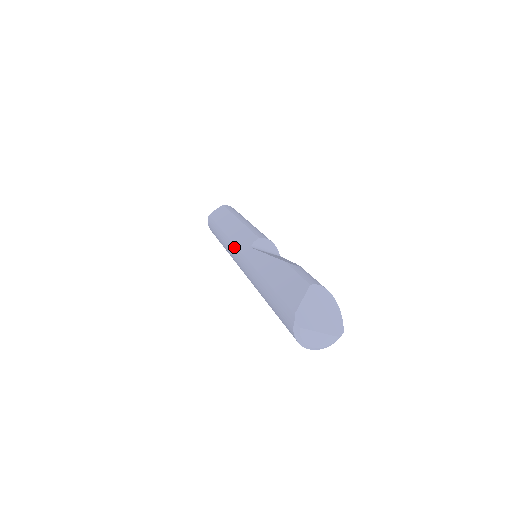
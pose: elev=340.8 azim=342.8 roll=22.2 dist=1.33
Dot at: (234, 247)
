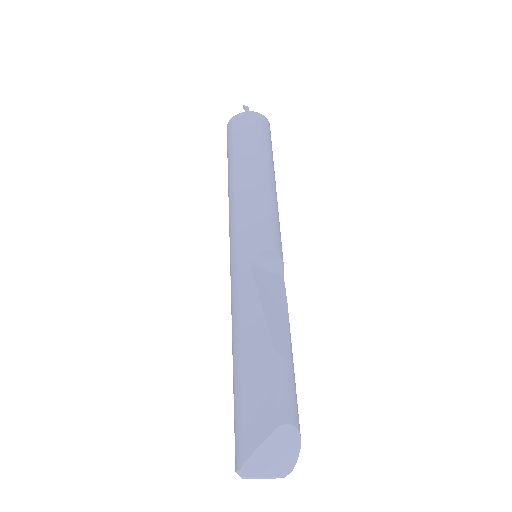
Dot at: (233, 236)
